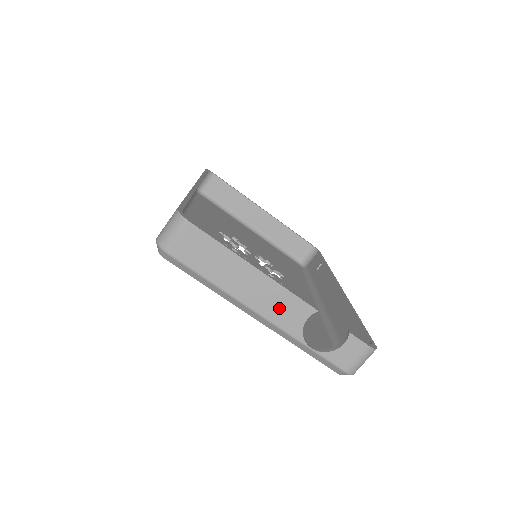
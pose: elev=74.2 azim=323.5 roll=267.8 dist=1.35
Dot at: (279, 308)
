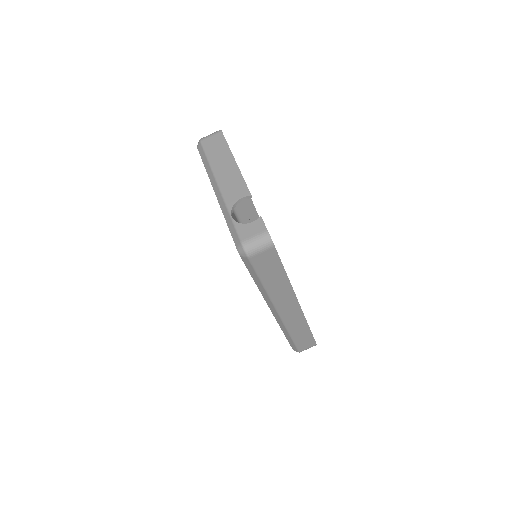
Dot at: (231, 186)
